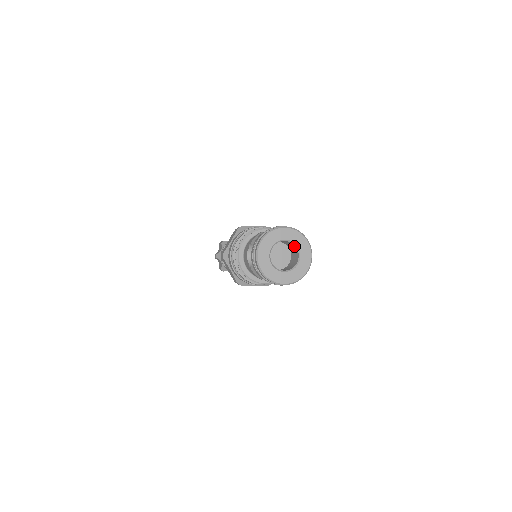
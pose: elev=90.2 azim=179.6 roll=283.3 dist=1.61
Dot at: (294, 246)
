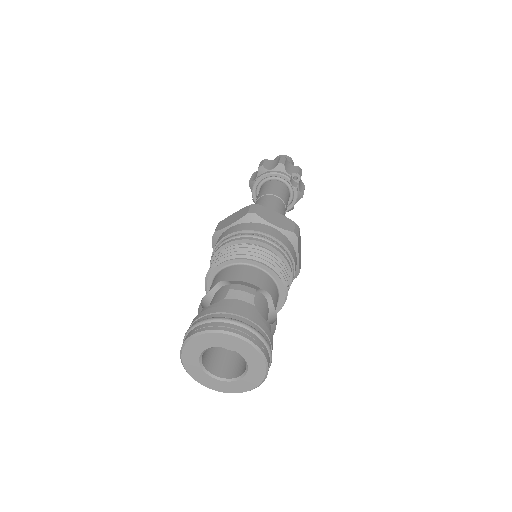
Dot at: (229, 344)
